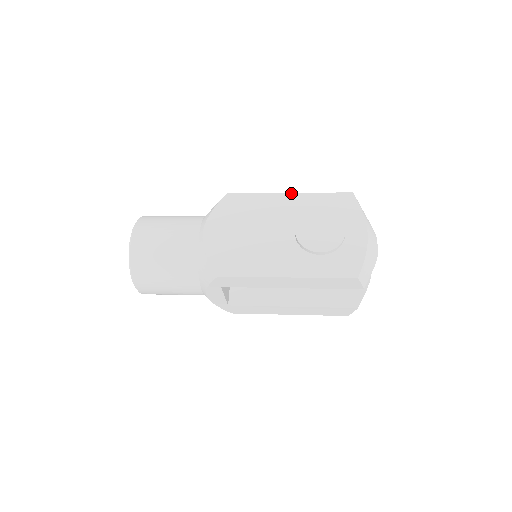
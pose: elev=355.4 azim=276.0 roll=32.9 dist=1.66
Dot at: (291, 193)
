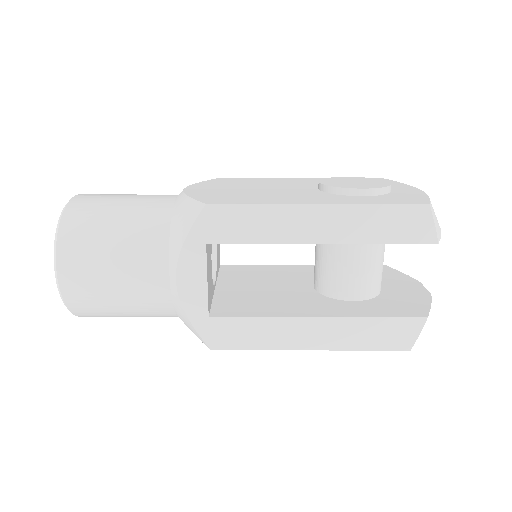
Dot at: (304, 178)
